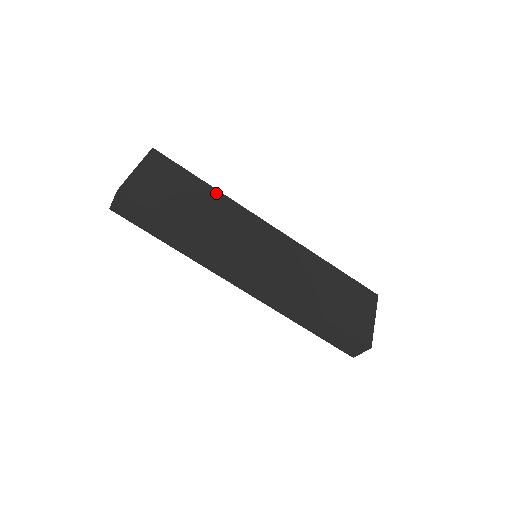
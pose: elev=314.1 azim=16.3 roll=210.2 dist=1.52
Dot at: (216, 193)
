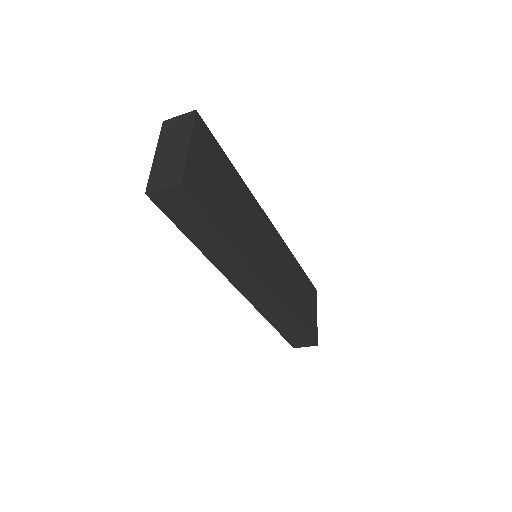
Dot at: (241, 182)
